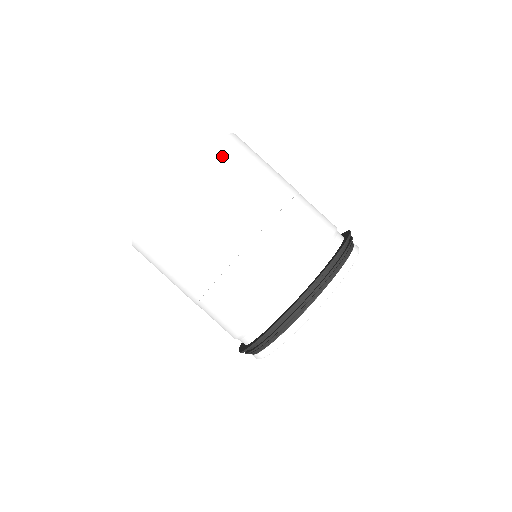
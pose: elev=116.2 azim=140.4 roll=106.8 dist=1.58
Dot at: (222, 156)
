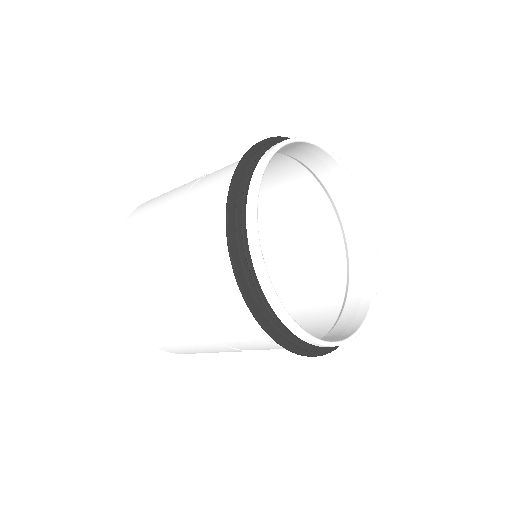
Dot at: (150, 200)
